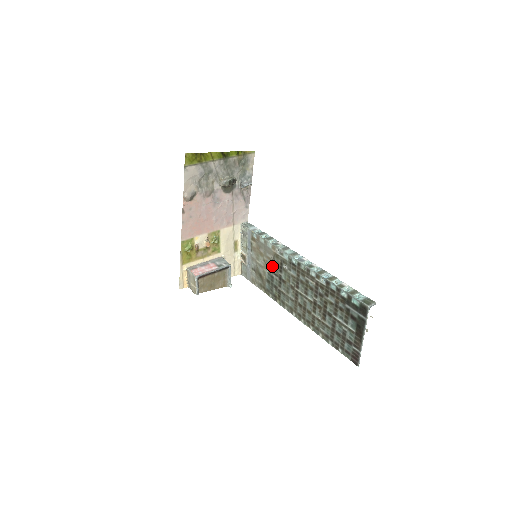
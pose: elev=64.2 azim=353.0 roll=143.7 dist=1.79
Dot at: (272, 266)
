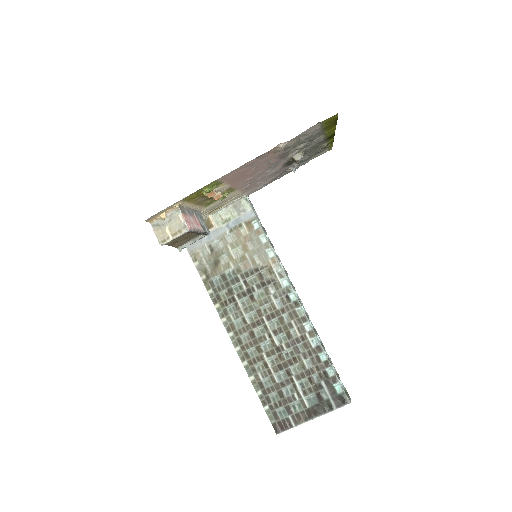
Dot at: (250, 271)
